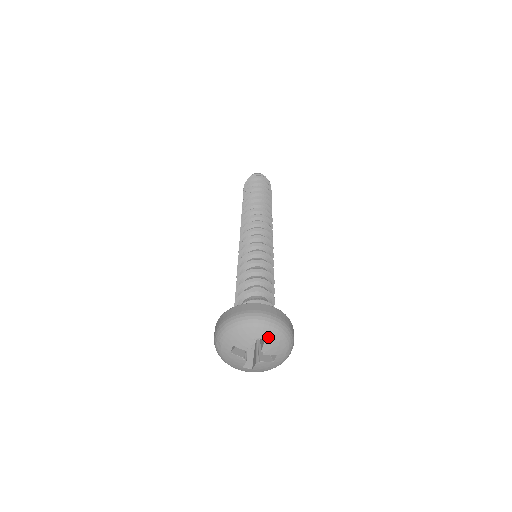
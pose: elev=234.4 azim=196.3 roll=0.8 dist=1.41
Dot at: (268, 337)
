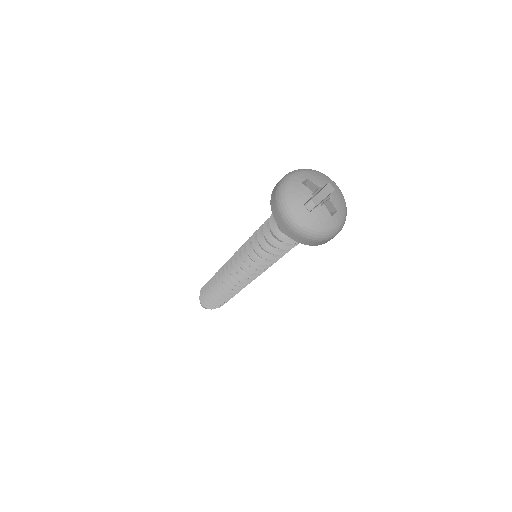
Dot at: (306, 176)
